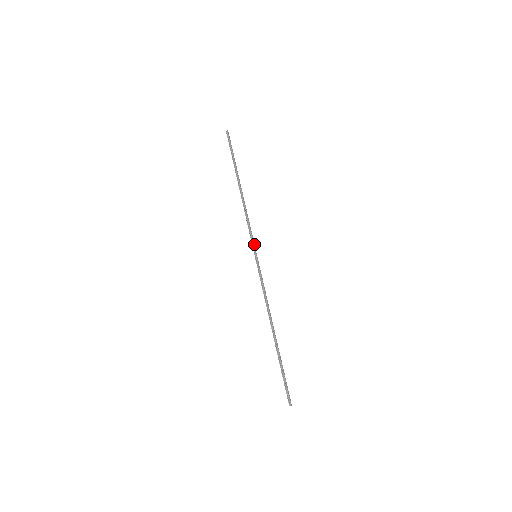
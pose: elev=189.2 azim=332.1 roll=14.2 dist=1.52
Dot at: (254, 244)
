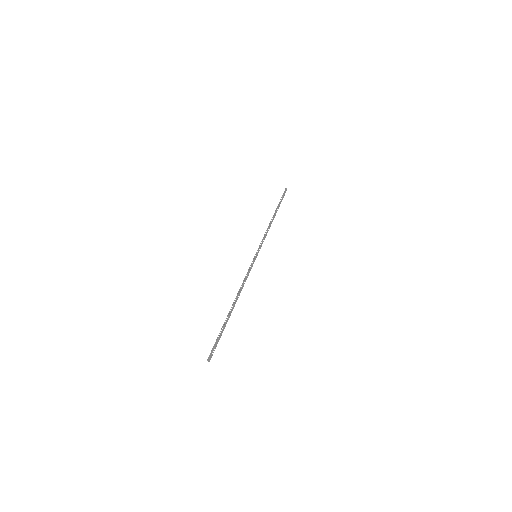
Dot at: occluded
